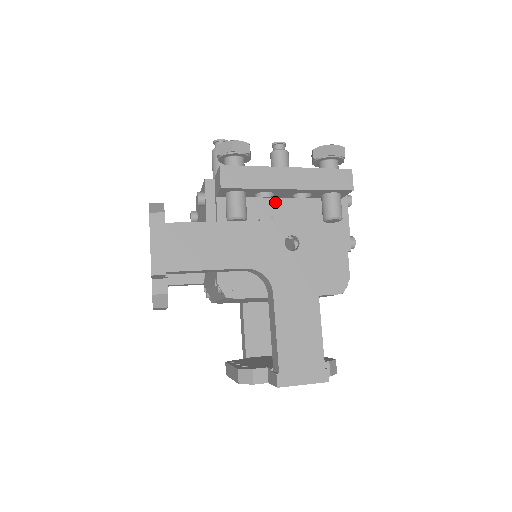
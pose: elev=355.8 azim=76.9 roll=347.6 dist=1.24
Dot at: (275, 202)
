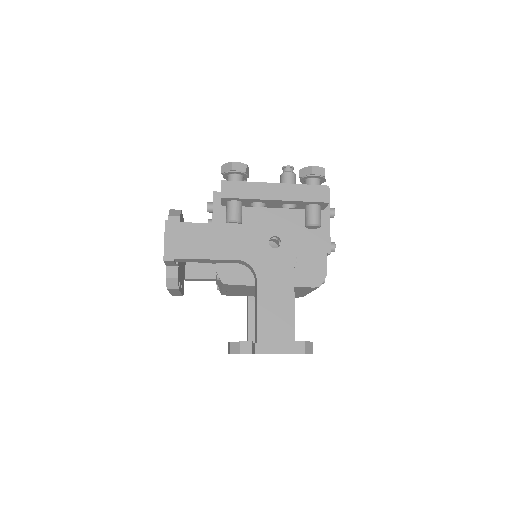
Dot at: (268, 211)
